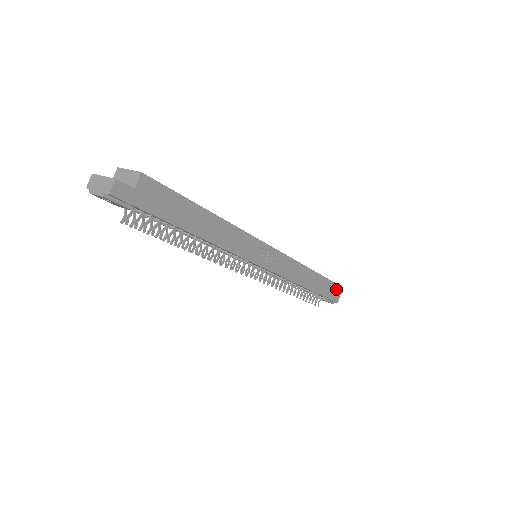
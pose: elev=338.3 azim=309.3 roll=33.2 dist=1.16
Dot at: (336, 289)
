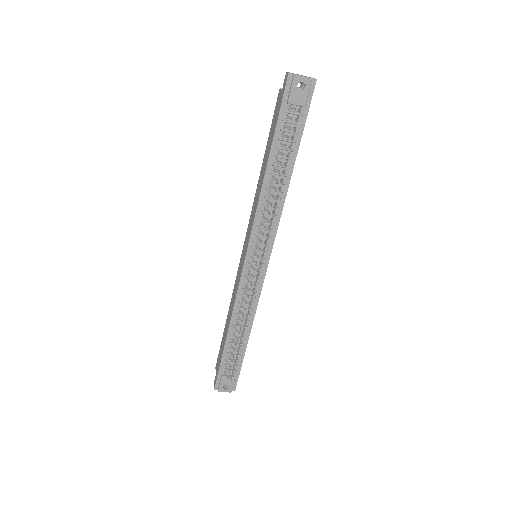
Dot at: occluded
